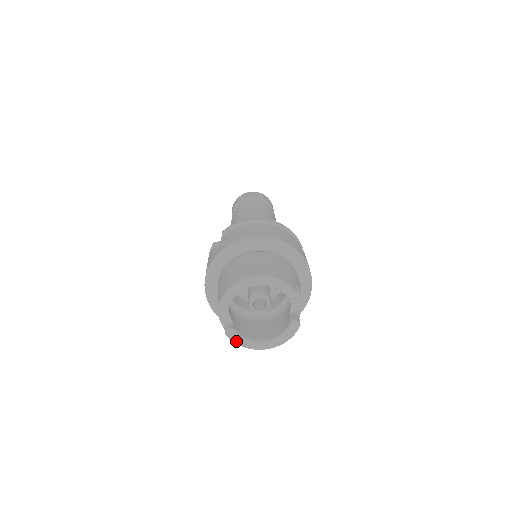
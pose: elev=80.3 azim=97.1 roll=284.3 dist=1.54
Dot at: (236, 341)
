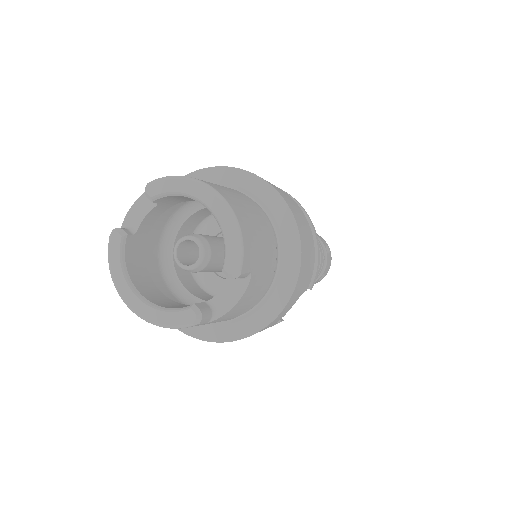
Dot at: (111, 254)
